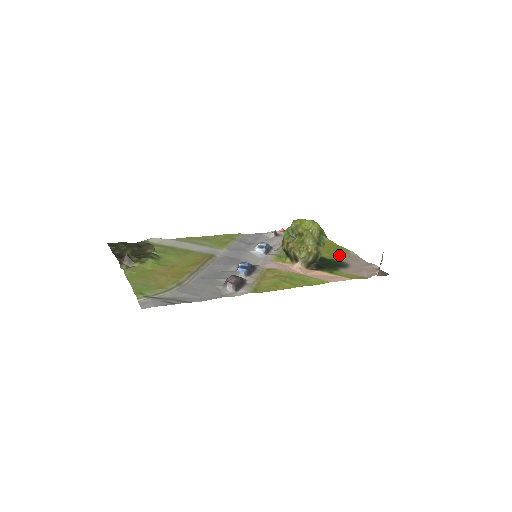
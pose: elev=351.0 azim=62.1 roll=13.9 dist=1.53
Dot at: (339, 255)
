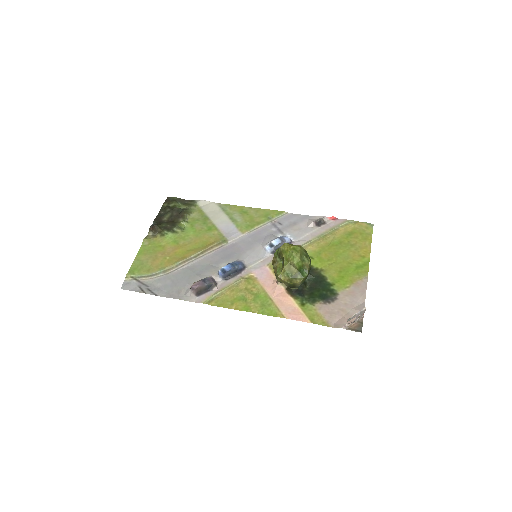
Dot at: (346, 280)
